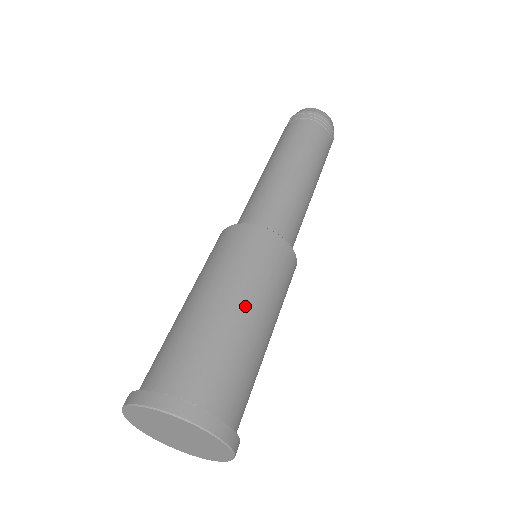
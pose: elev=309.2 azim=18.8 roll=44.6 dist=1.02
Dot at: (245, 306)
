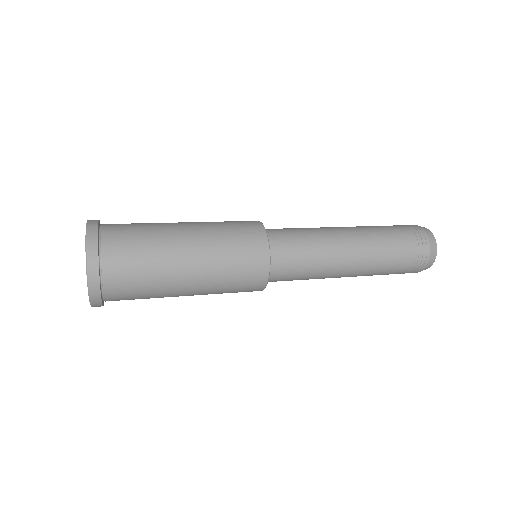
Dot at: (185, 222)
